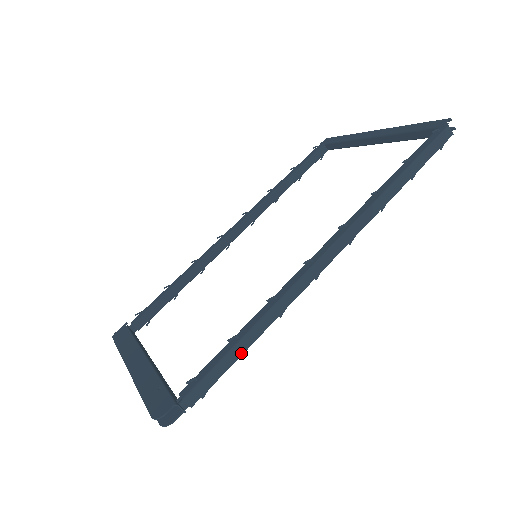
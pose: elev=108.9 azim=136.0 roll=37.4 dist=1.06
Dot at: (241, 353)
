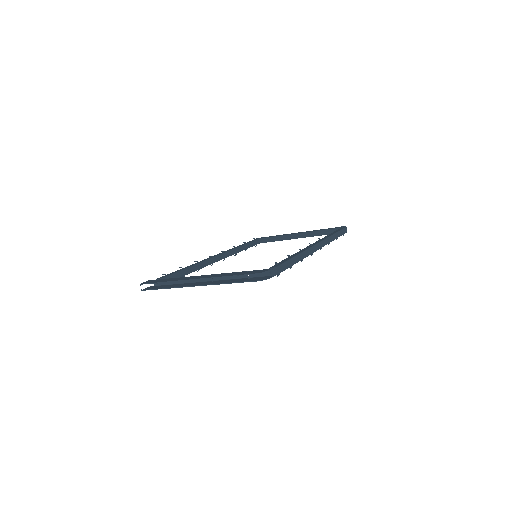
Dot at: (293, 264)
